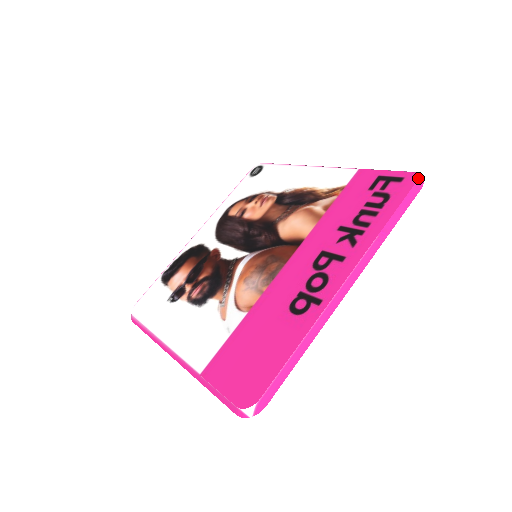
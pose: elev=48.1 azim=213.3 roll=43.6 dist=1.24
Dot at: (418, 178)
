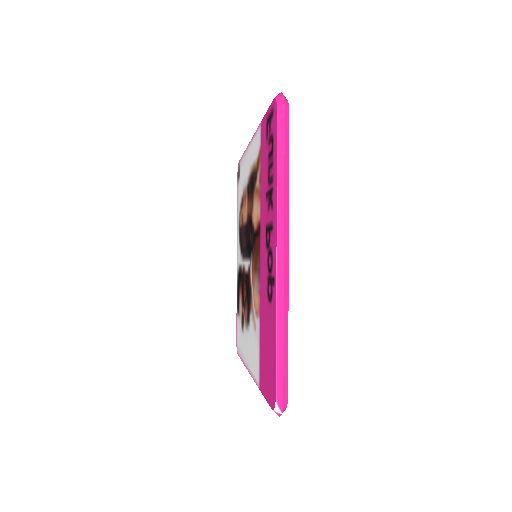
Dot at: (278, 101)
